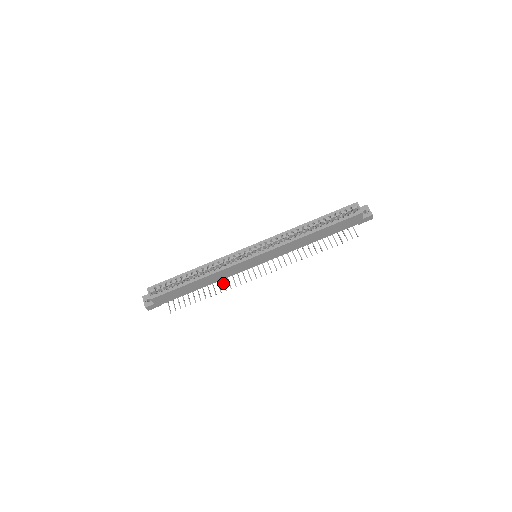
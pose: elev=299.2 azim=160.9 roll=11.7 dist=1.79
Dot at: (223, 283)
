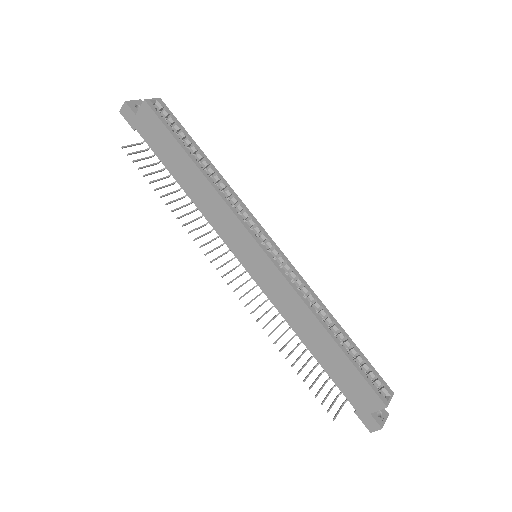
Dot at: (193, 220)
